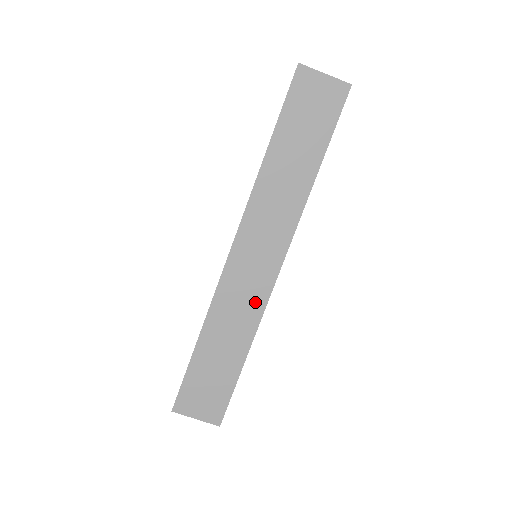
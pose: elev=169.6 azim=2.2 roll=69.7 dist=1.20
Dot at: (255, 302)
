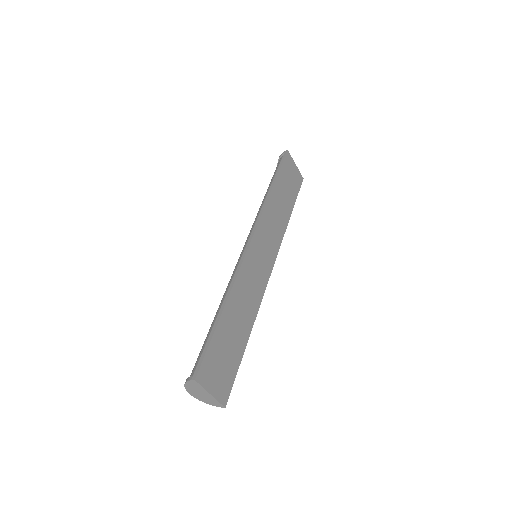
Dot at: (258, 290)
